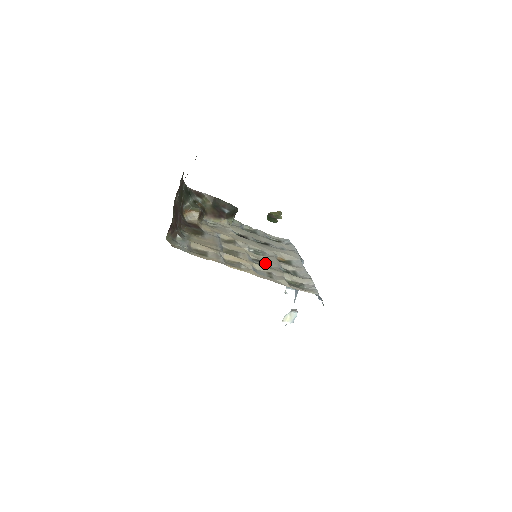
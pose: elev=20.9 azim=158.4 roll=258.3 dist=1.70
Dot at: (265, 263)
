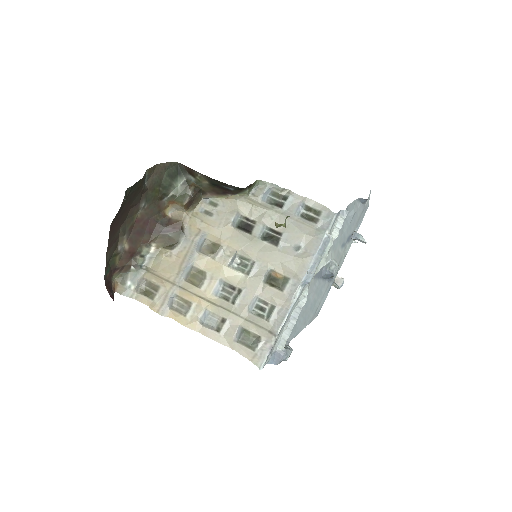
Dot at: (234, 296)
